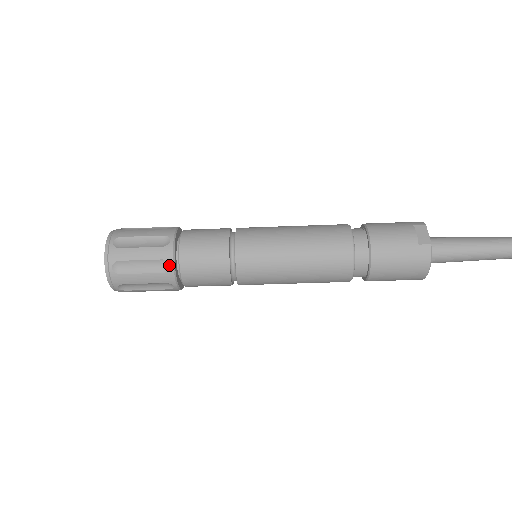
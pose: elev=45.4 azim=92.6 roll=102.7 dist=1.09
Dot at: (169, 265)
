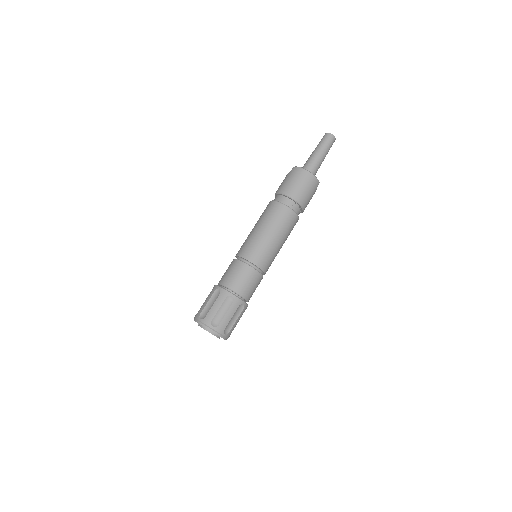
Dot at: (219, 289)
